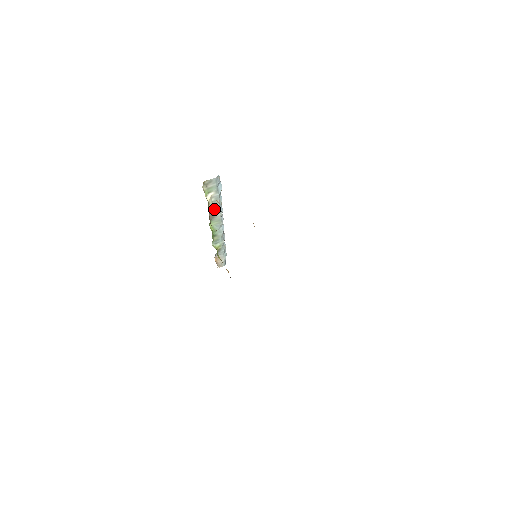
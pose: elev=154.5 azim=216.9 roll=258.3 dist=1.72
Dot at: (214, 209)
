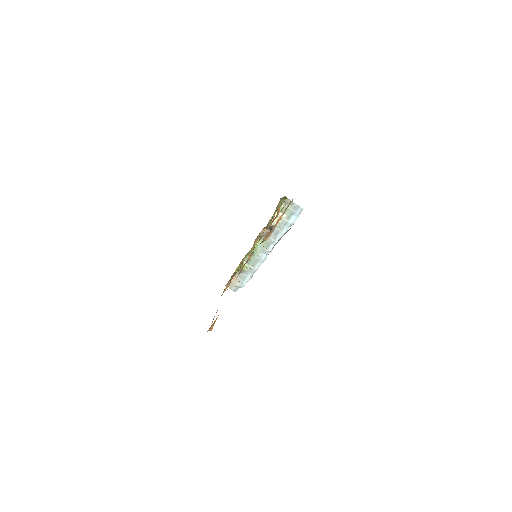
Dot at: (273, 230)
